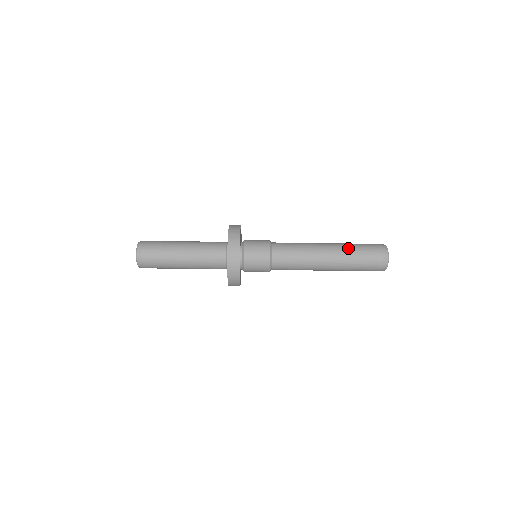
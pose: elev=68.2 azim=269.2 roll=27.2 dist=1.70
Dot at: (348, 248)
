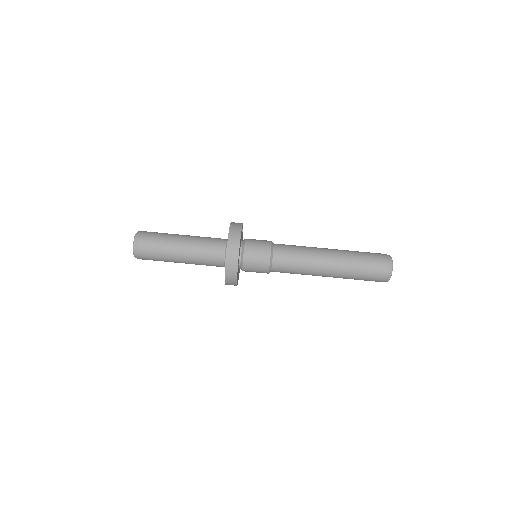
Dot at: occluded
